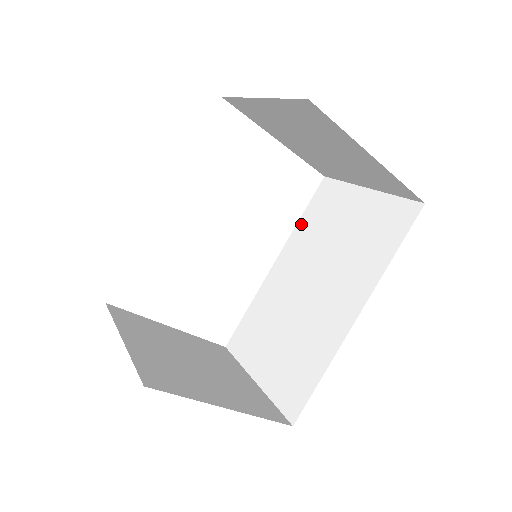
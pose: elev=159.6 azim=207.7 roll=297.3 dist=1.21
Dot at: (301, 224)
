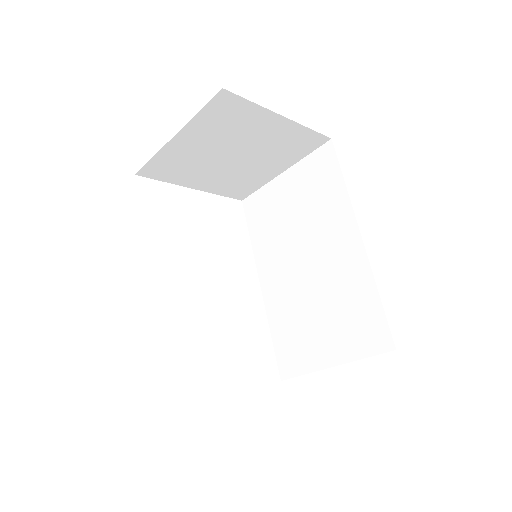
Dot at: (255, 242)
